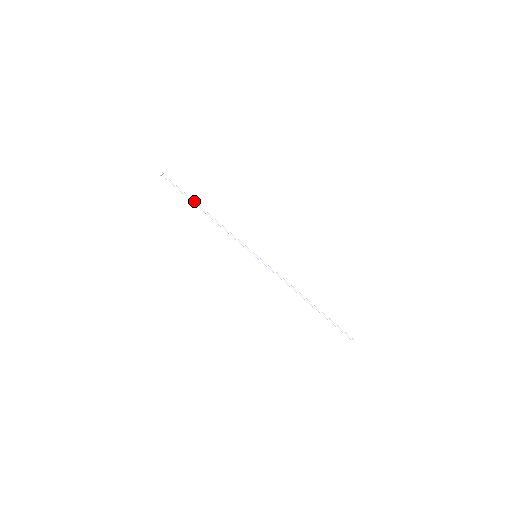
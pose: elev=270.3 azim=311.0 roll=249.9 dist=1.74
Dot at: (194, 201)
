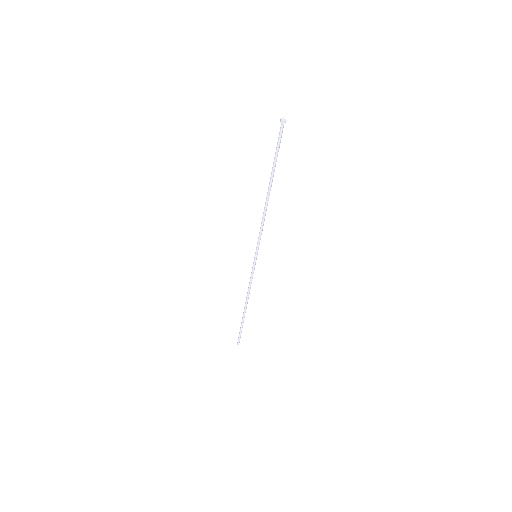
Dot at: occluded
